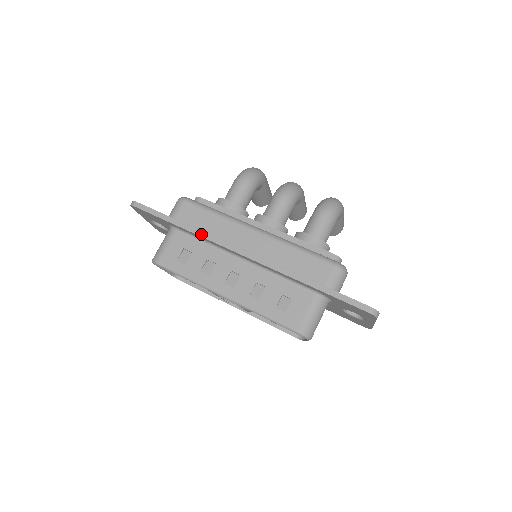
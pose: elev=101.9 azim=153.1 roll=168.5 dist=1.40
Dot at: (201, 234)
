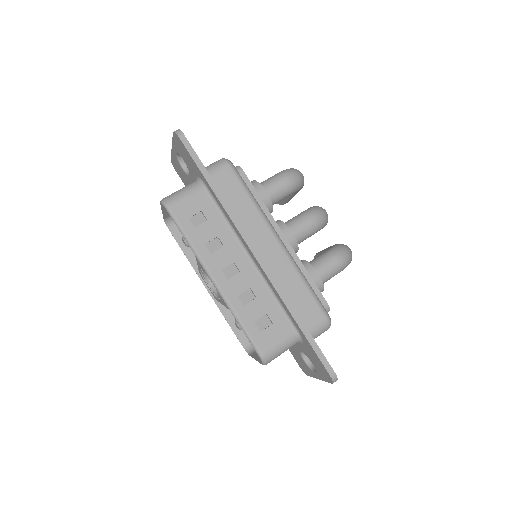
Dot at: (229, 211)
